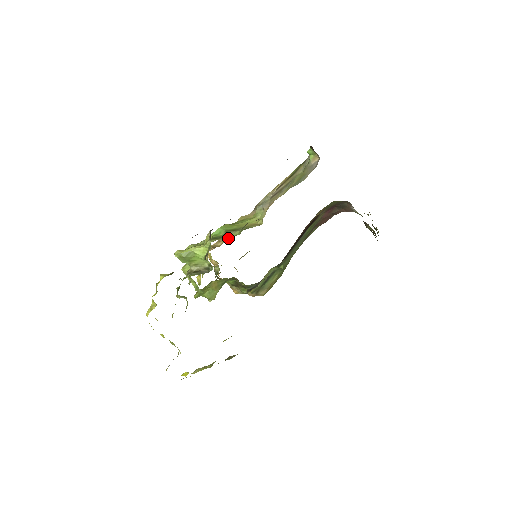
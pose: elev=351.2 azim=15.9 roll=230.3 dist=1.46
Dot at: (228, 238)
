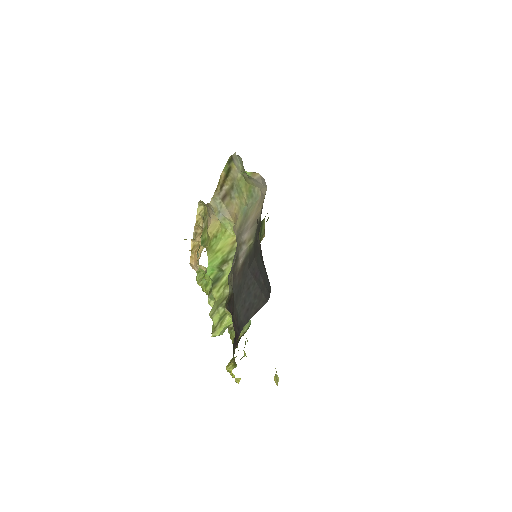
Dot at: (201, 234)
